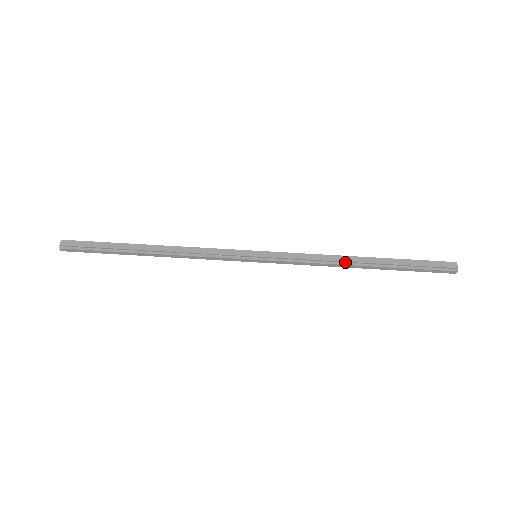
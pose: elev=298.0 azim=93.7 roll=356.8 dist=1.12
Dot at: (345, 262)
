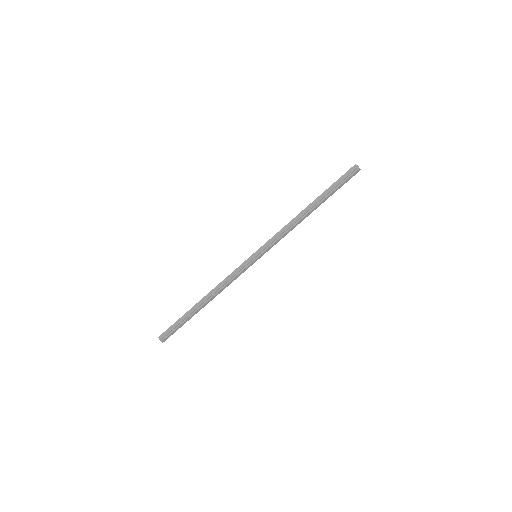
Dot at: (301, 217)
